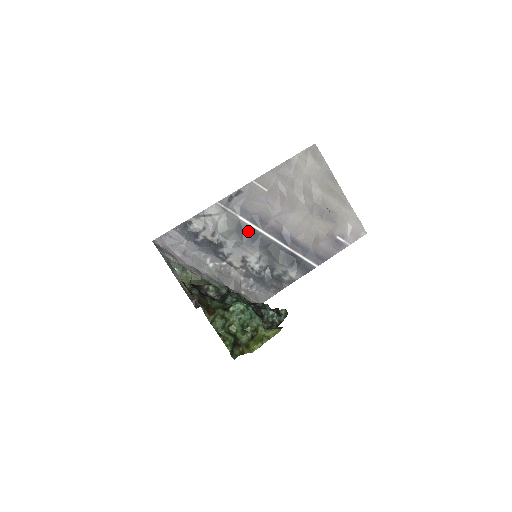
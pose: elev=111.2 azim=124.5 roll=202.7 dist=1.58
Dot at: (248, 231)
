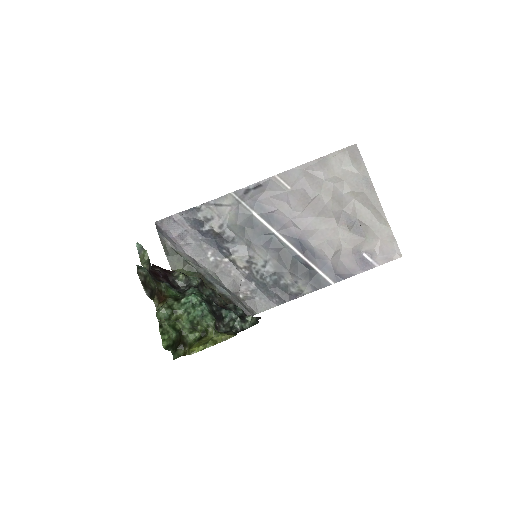
Dot at: (260, 229)
